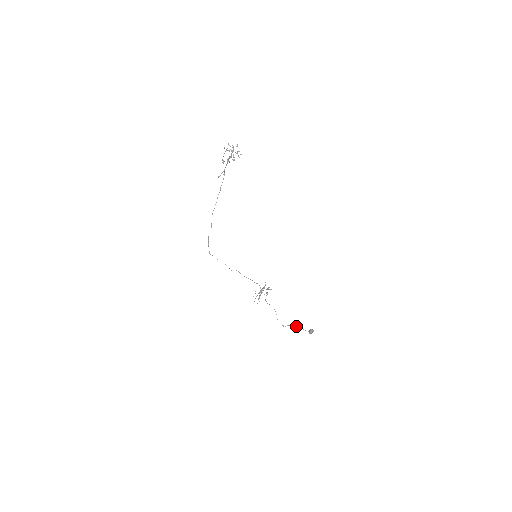
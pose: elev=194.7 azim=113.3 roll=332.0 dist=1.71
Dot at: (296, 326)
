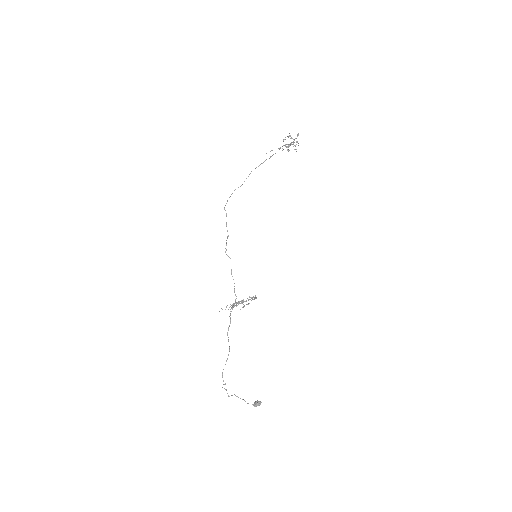
Dot at: occluded
